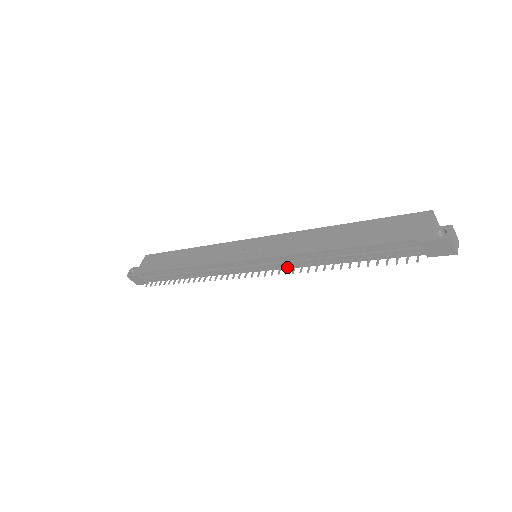
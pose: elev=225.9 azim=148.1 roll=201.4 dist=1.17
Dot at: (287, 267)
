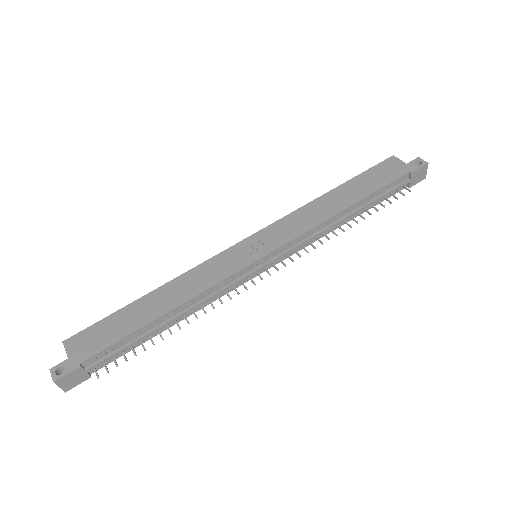
Dot at: (303, 247)
